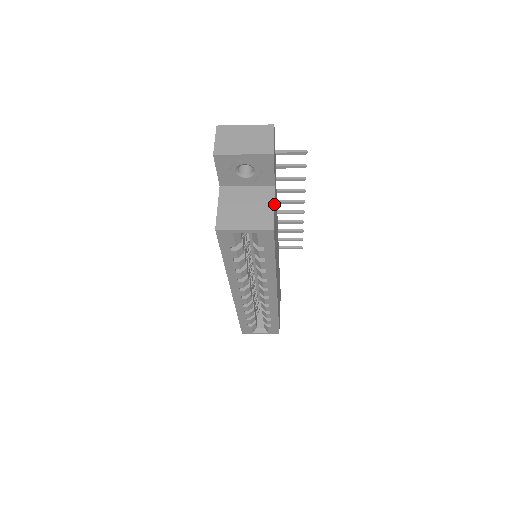
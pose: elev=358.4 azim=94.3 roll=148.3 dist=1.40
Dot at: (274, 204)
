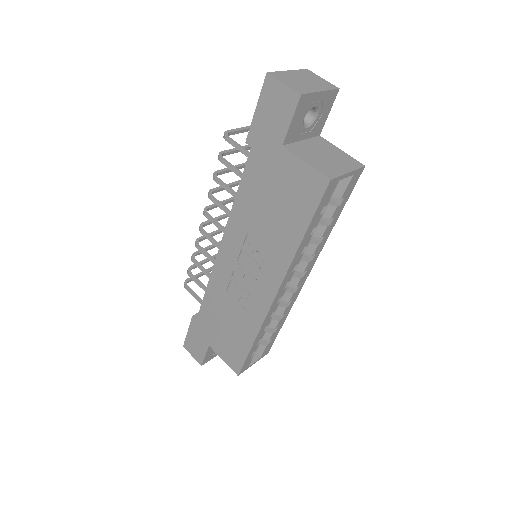
Dot at: occluded
